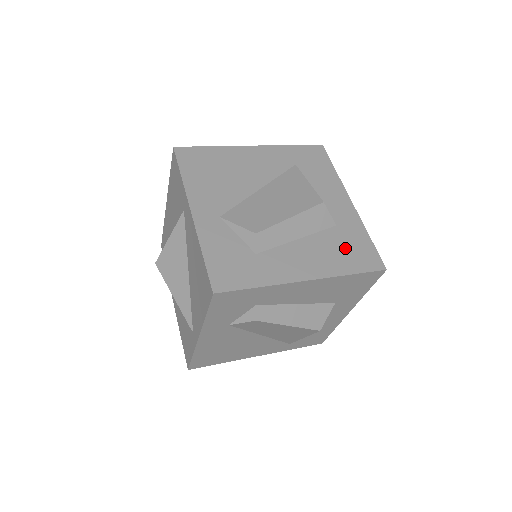
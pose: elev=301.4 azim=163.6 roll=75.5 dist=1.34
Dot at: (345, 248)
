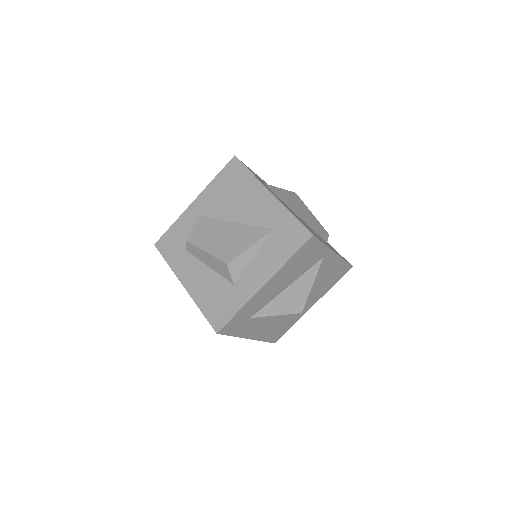
Dot at: (218, 298)
